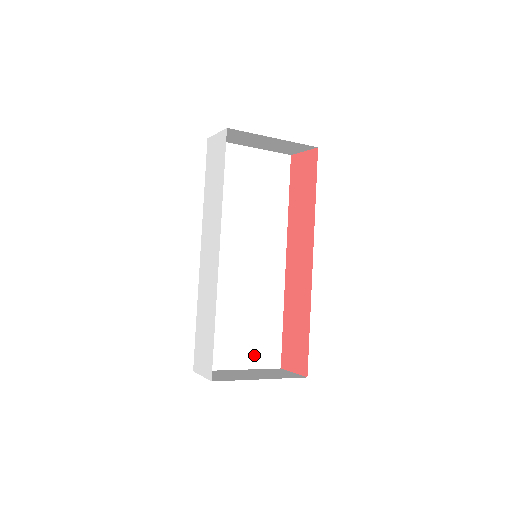
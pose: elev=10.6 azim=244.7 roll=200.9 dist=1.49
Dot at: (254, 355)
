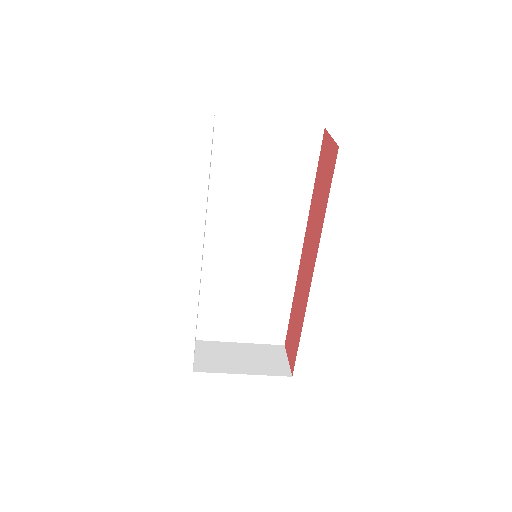
Dot at: (257, 332)
